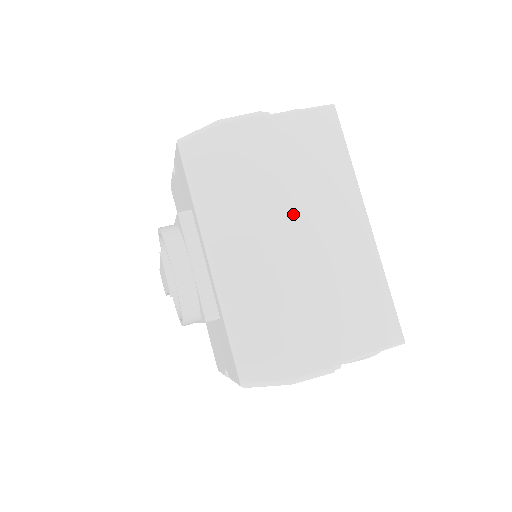
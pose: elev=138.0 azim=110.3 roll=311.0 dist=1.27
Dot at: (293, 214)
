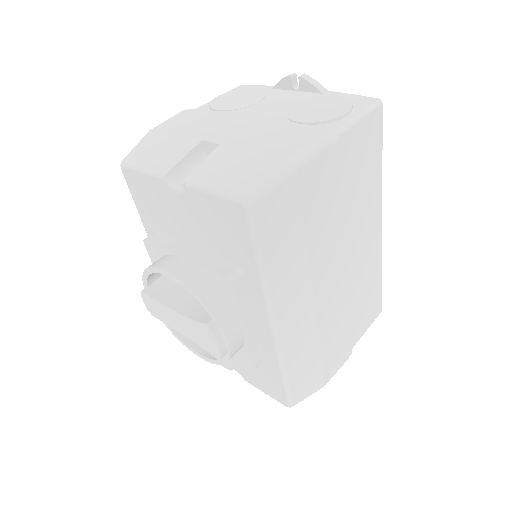
Dot at: (342, 250)
